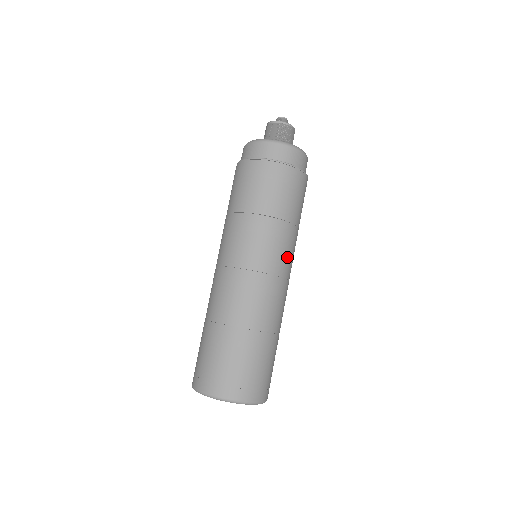
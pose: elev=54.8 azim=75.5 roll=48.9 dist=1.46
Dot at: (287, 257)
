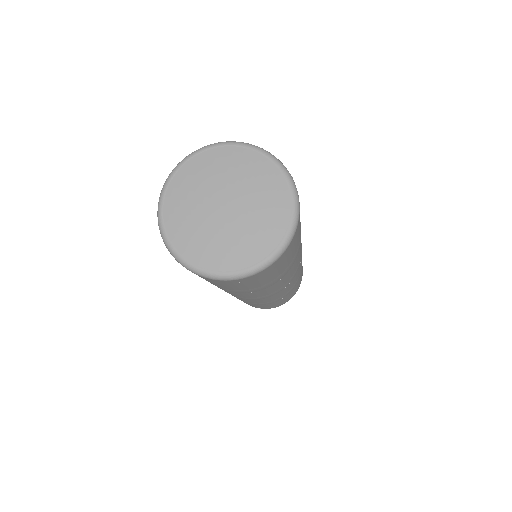
Dot at: occluded
